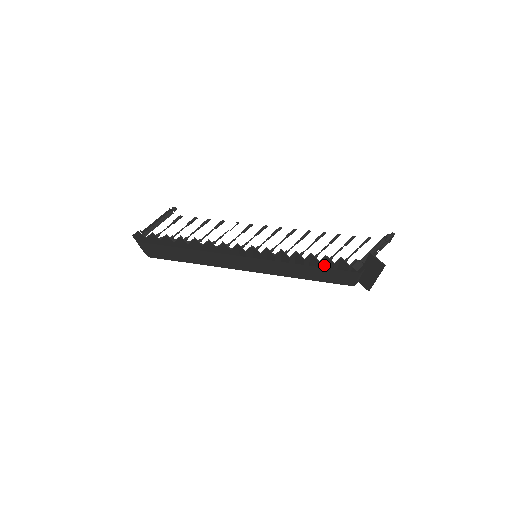
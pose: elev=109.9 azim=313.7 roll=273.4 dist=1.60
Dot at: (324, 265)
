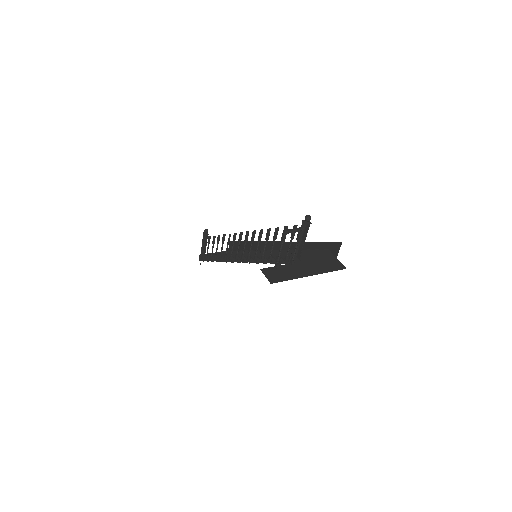
Dot at: occluded
